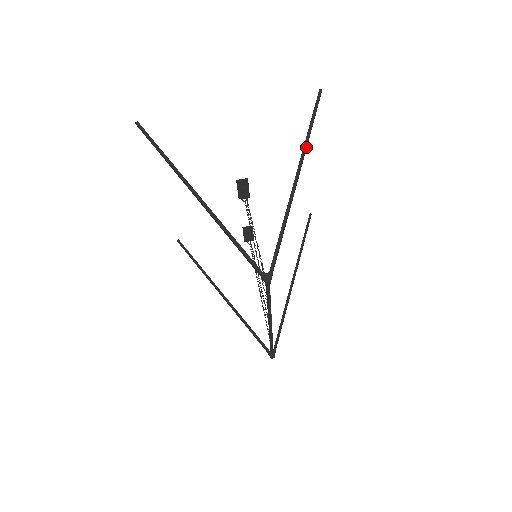
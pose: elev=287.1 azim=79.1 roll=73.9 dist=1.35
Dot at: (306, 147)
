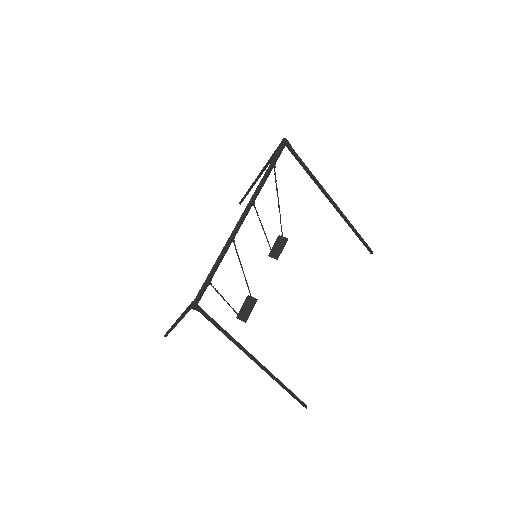
Dot at: (348, 220)
